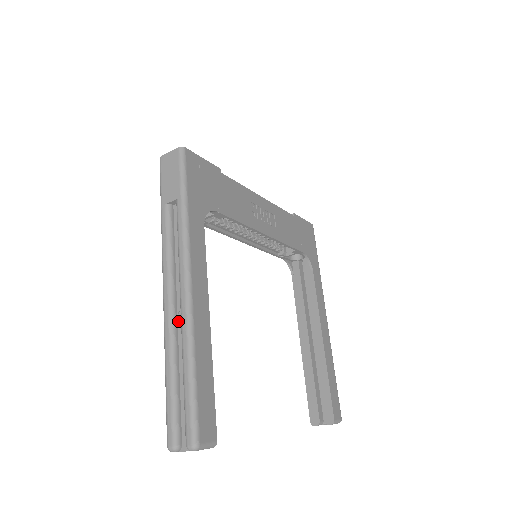
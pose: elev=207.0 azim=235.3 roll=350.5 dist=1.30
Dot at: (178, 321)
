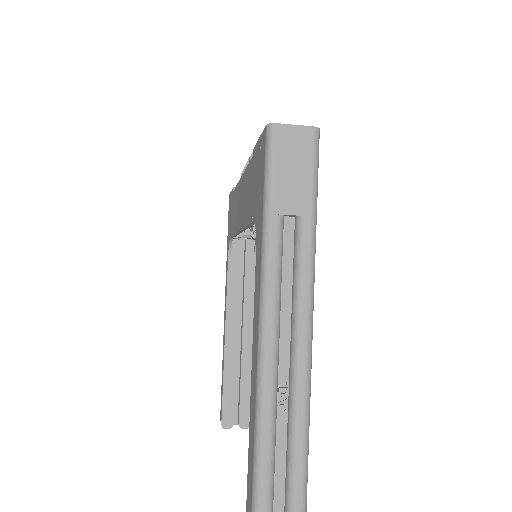
Dot at: (279, 403)
